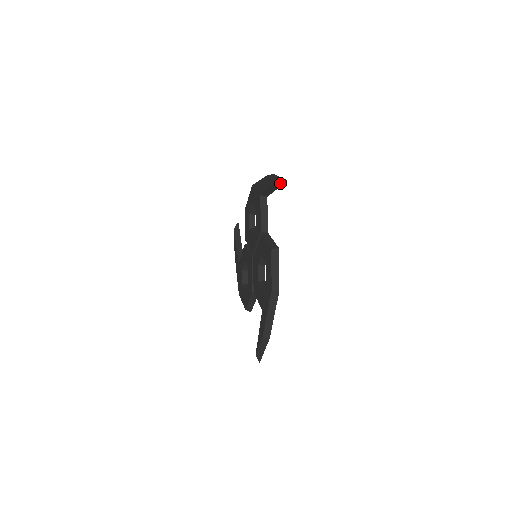
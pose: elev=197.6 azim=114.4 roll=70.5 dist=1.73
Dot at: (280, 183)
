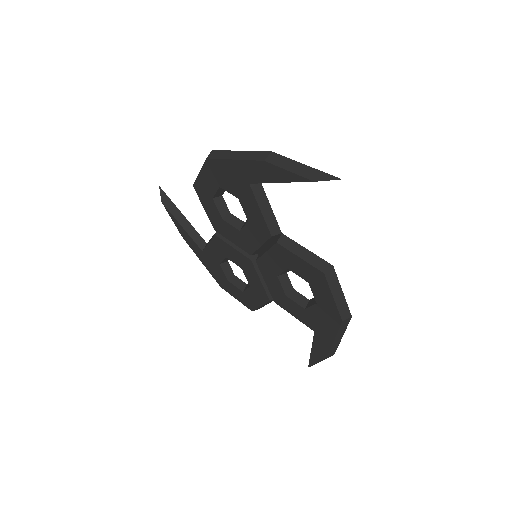
Dot at: (317, 180)
